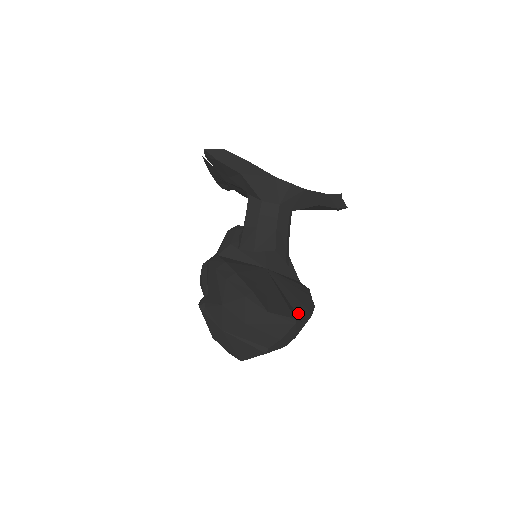
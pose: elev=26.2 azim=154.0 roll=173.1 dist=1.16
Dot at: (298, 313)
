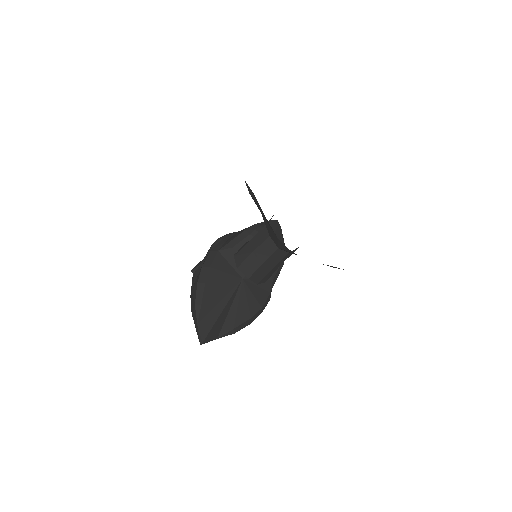
Dot at: (222, 330)
